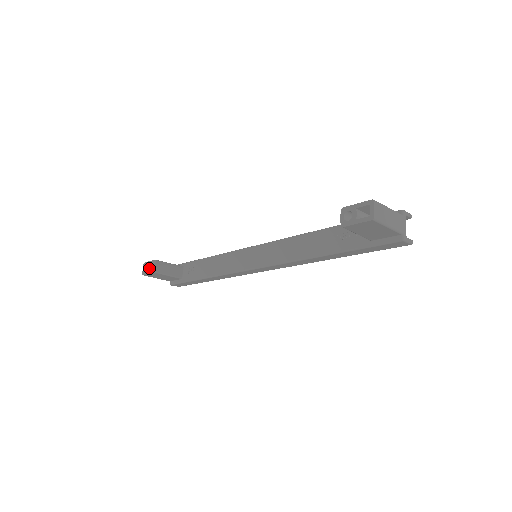
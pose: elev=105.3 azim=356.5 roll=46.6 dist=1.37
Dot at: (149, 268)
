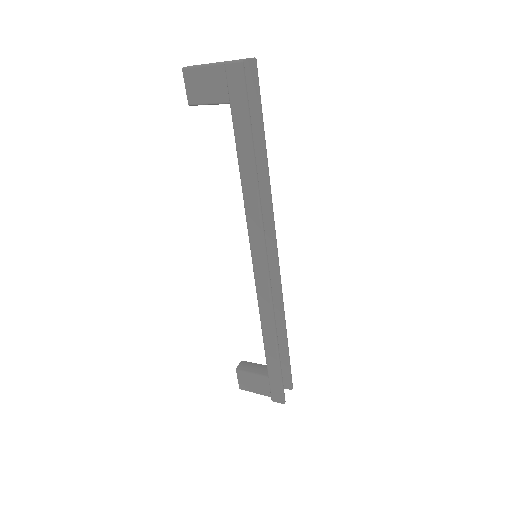
Dot at: occluded
